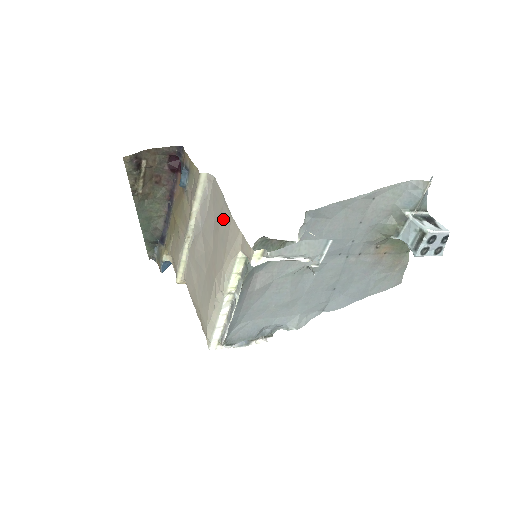
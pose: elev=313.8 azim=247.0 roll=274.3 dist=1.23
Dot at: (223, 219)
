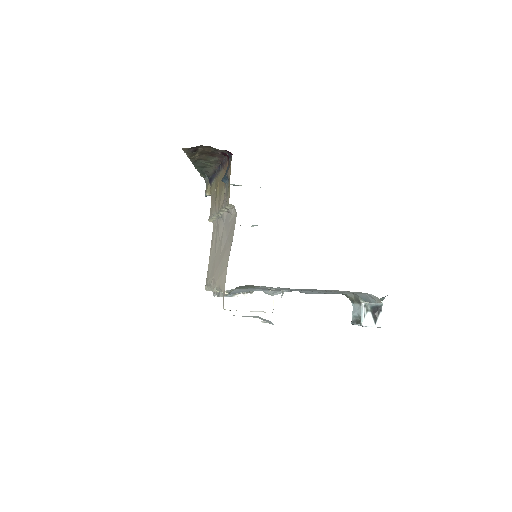
Dot at: (227, 255)
